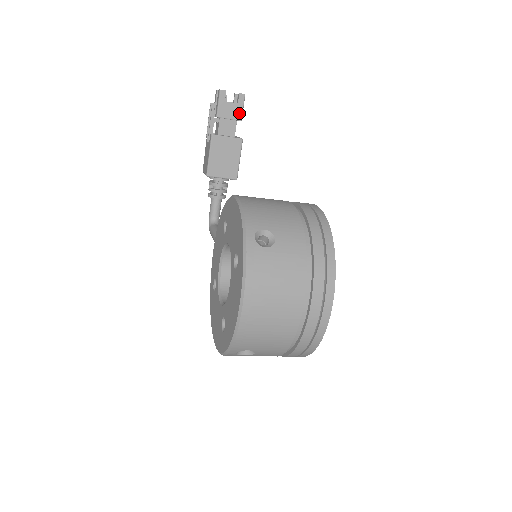
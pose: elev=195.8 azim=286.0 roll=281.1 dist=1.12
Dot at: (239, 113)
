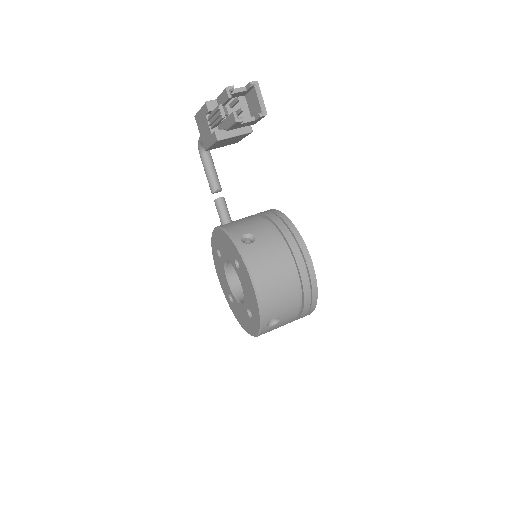
Dot at: (254, 122)
